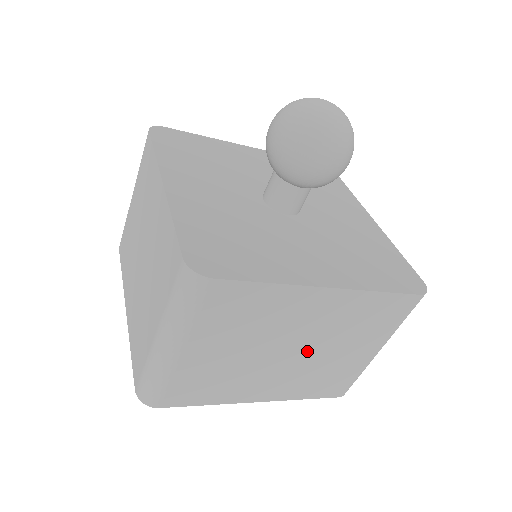
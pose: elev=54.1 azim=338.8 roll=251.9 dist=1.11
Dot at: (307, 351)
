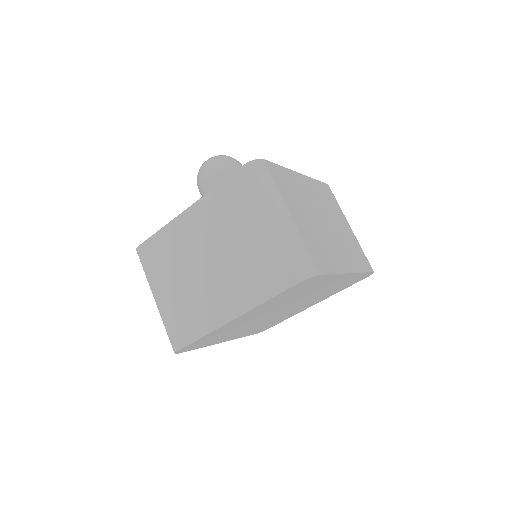
Dot at: (330, 223)
